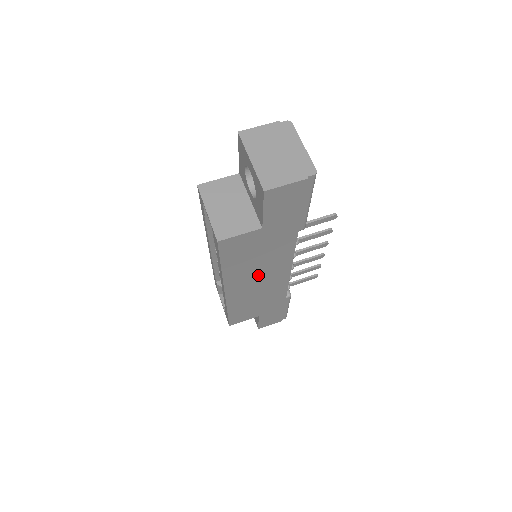
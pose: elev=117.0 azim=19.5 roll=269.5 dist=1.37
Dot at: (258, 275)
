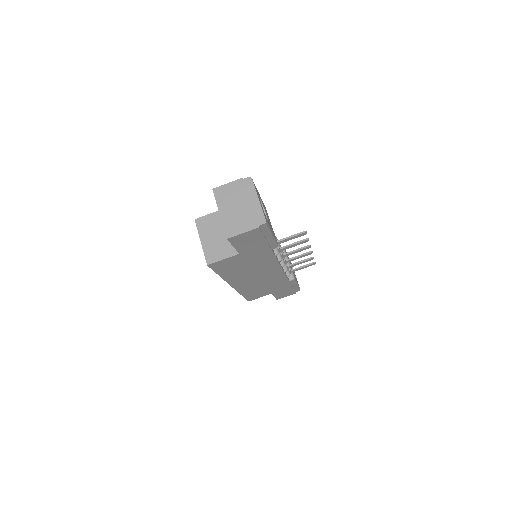
Dot at: (254, 274)
